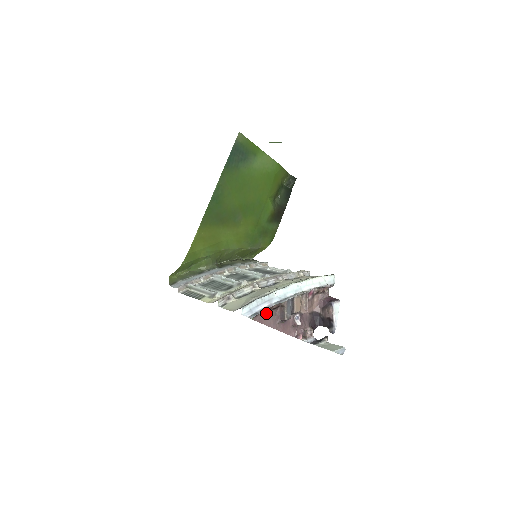
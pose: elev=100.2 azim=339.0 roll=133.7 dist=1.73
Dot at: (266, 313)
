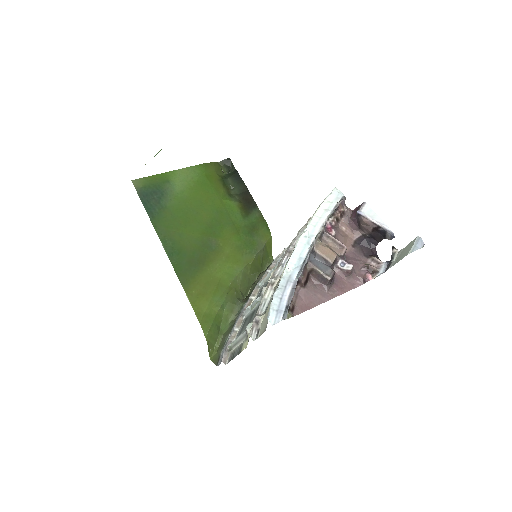
Dot at: (302, 295)
